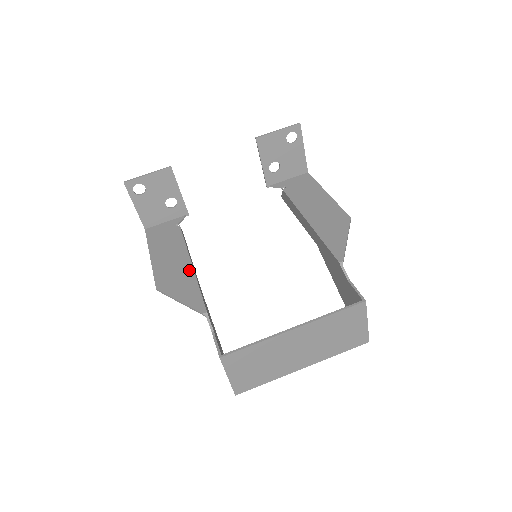
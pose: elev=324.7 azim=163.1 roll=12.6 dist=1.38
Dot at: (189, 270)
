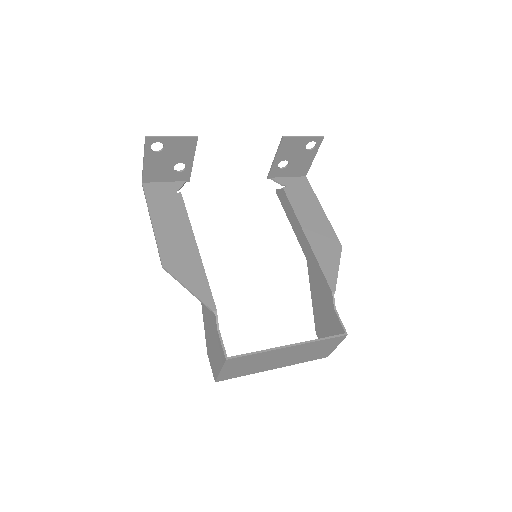
Dot at: (196, 254)
